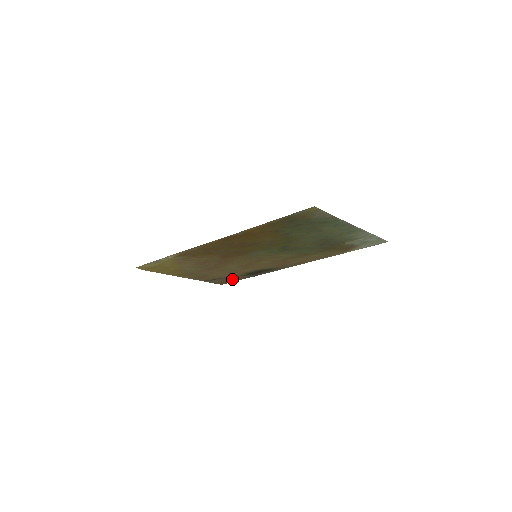
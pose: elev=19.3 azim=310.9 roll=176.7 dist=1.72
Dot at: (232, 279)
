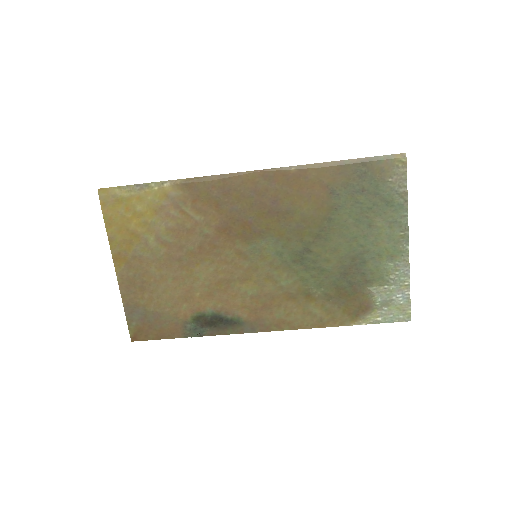
Dot at: (162, 328)
